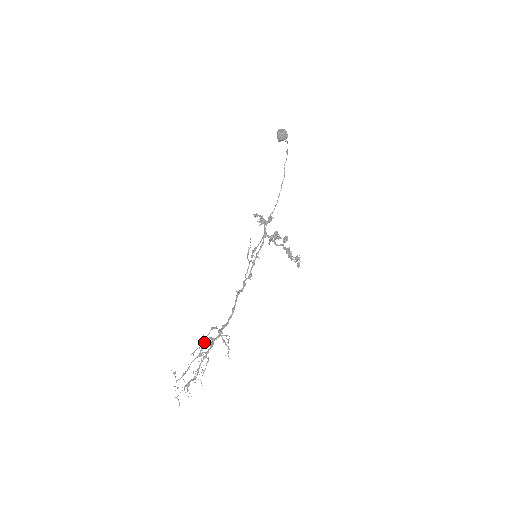
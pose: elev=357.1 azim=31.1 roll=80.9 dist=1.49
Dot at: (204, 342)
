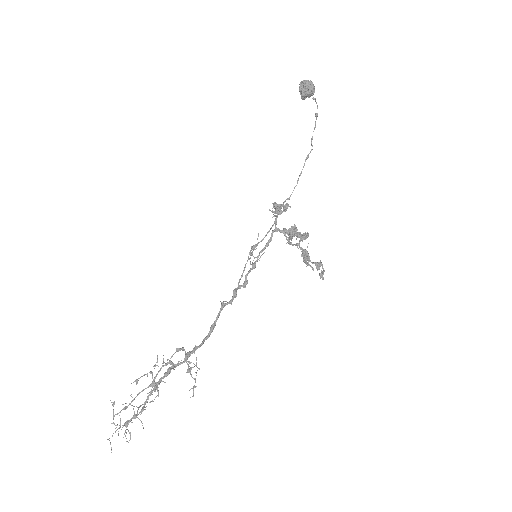
Dot at: (161, 367)
